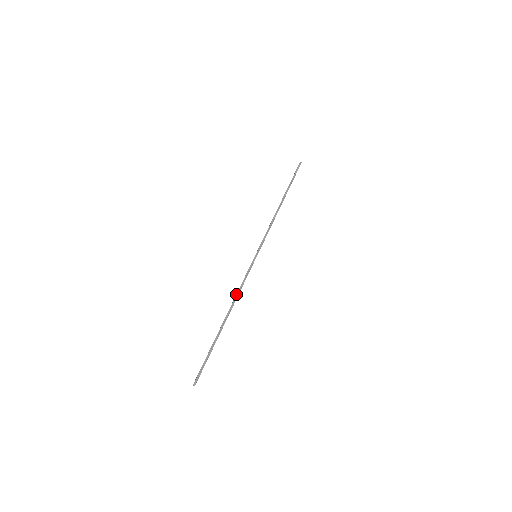
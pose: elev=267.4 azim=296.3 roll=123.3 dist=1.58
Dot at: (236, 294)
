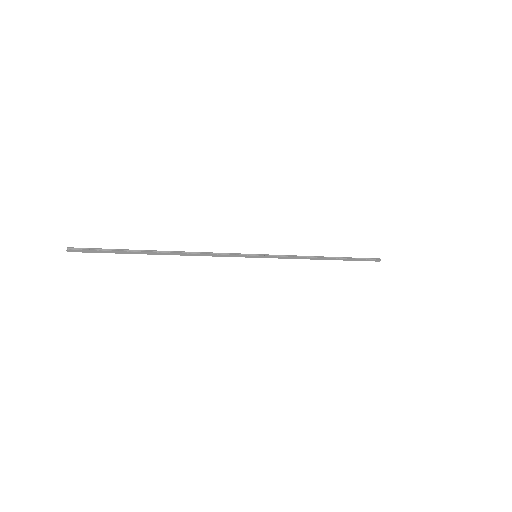
Dot at: occluded
